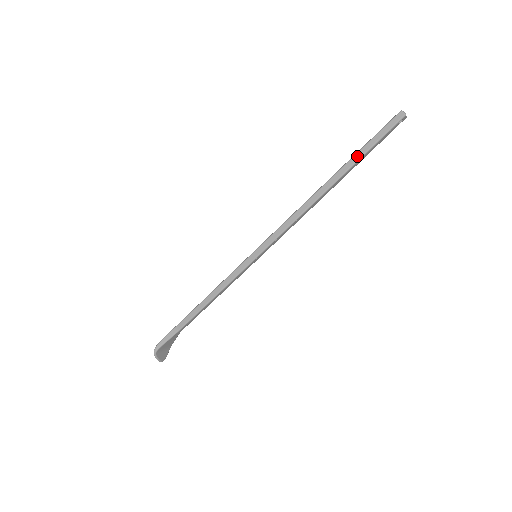
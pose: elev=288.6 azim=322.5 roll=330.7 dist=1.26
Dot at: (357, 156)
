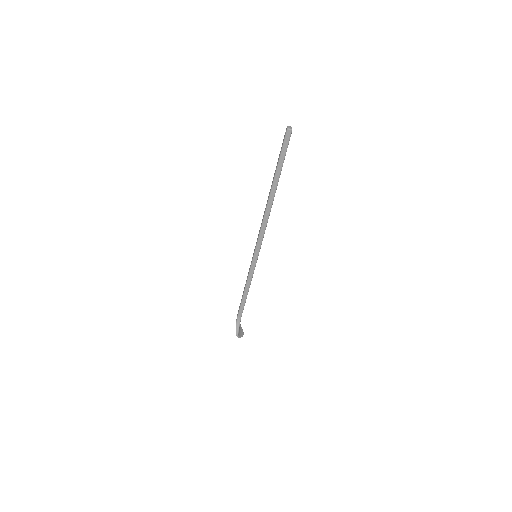
Dot at: (278, 171)
